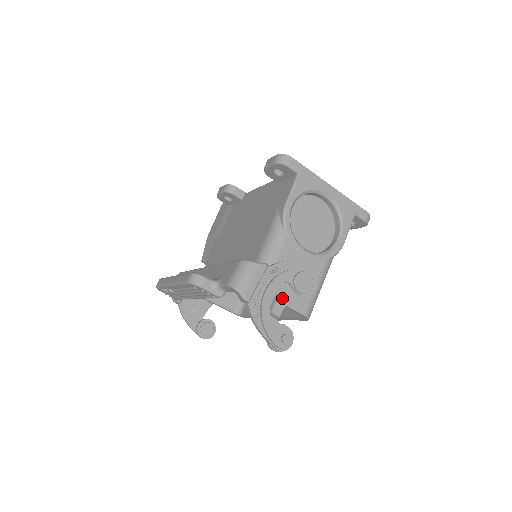
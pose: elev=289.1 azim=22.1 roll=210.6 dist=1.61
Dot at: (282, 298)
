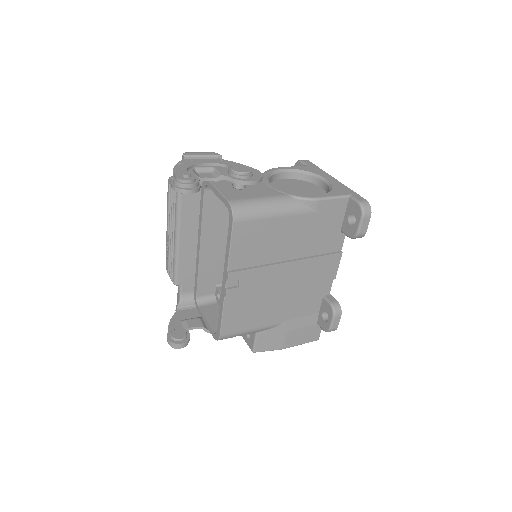
Dot at: (215, 173)
